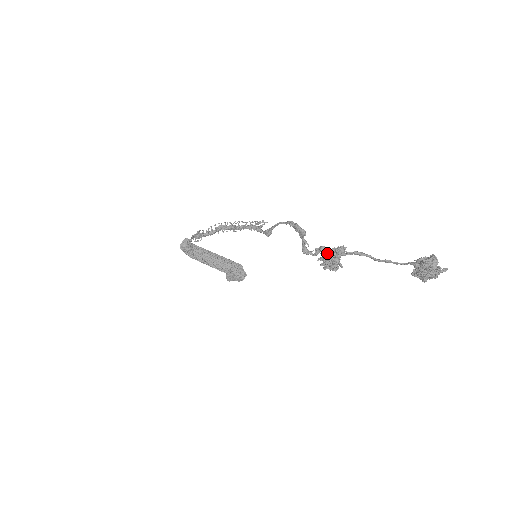
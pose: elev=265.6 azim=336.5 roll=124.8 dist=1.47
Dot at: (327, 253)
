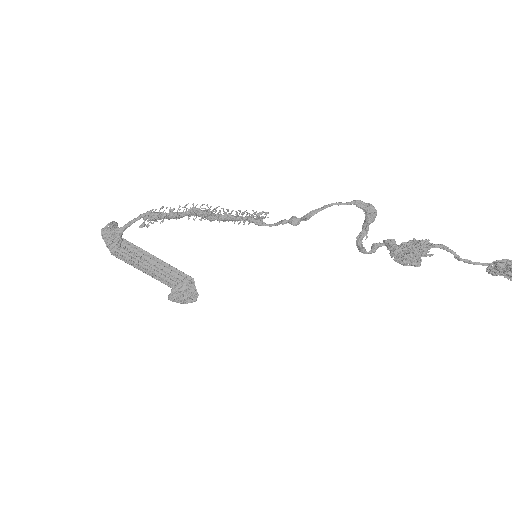
Dot at: (405, 245)
